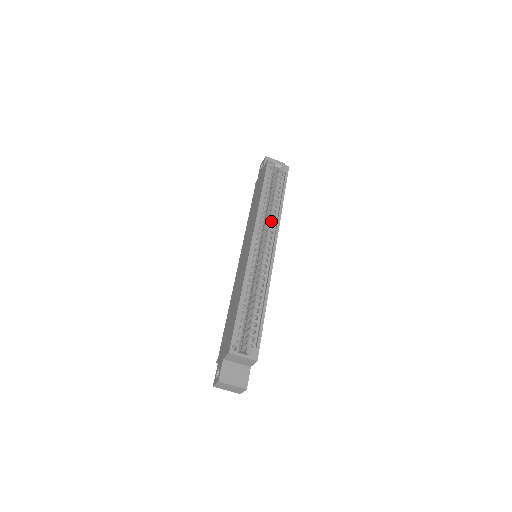
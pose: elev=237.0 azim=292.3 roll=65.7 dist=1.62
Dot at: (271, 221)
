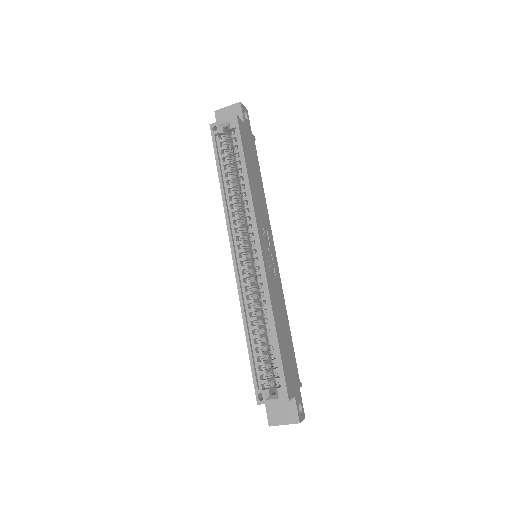
Dot at: (246, 210)
